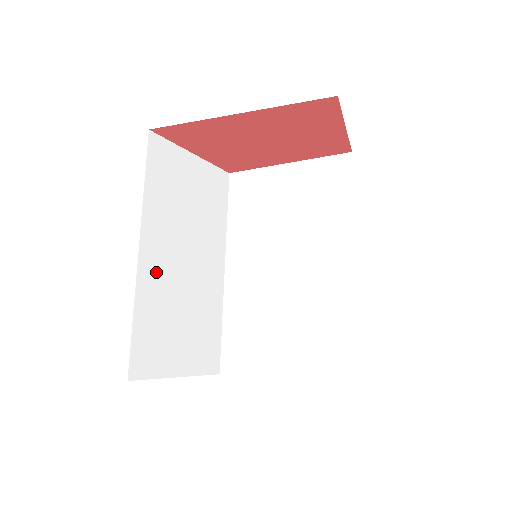
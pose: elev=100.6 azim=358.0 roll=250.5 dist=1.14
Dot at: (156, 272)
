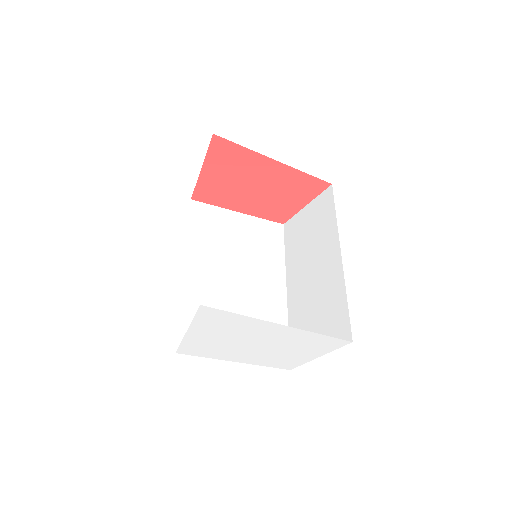
Dot at: occluded
